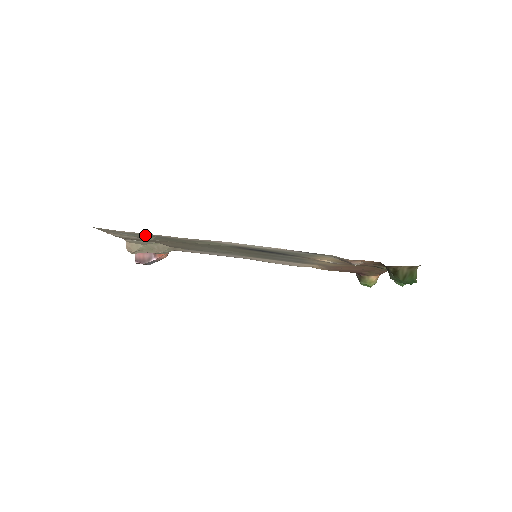
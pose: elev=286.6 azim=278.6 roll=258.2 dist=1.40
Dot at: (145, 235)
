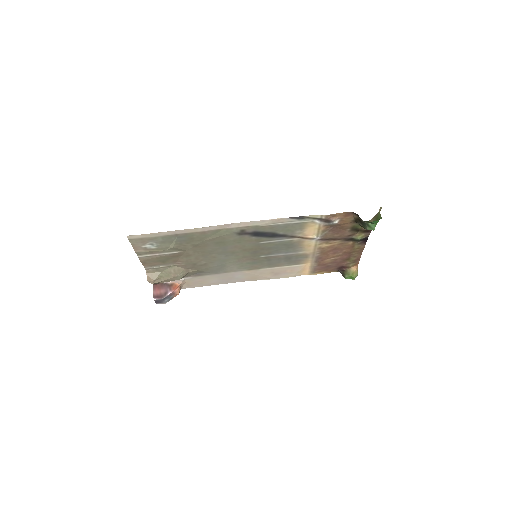
Dot at: (168, 239)
